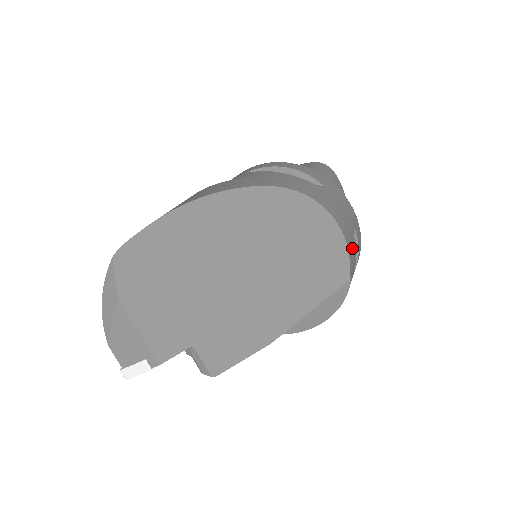
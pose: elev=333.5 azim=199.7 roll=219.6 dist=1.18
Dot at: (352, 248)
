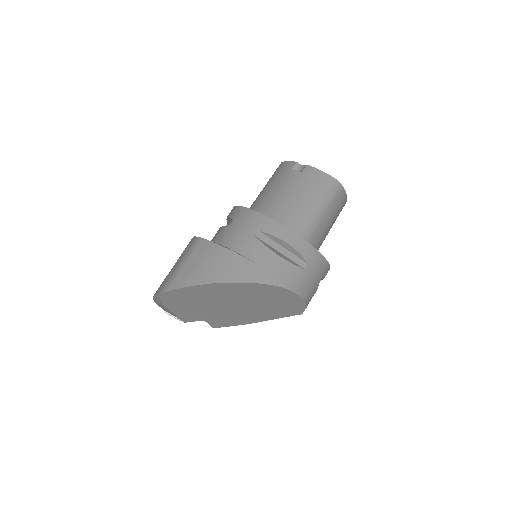
Dot at: (312, 296)
